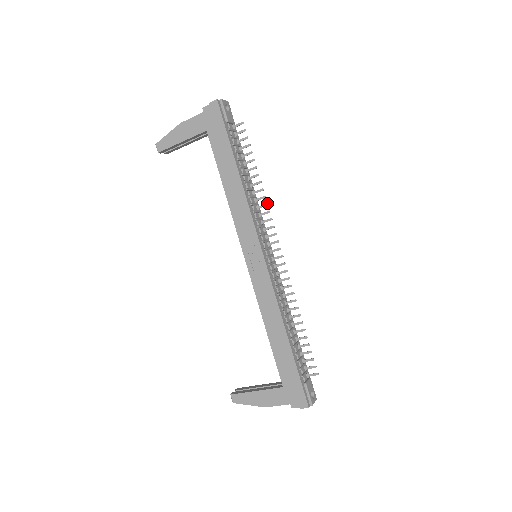
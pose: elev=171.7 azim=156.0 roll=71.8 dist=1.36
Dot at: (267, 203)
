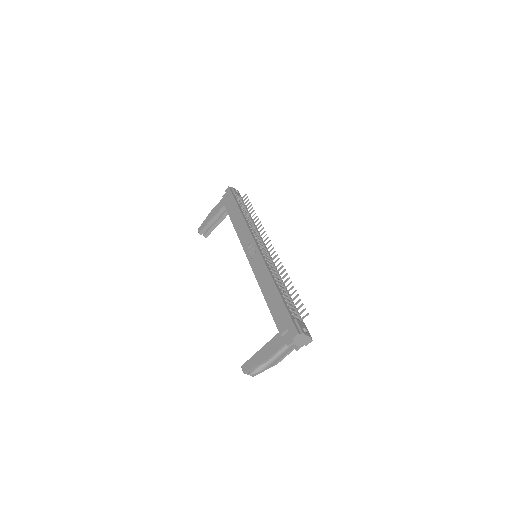
Dot at: (261, 224)
